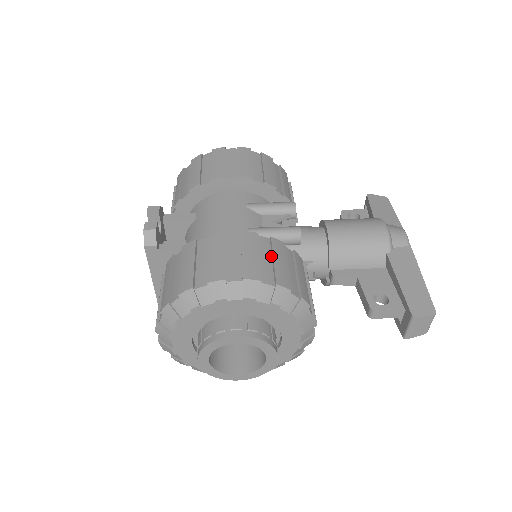
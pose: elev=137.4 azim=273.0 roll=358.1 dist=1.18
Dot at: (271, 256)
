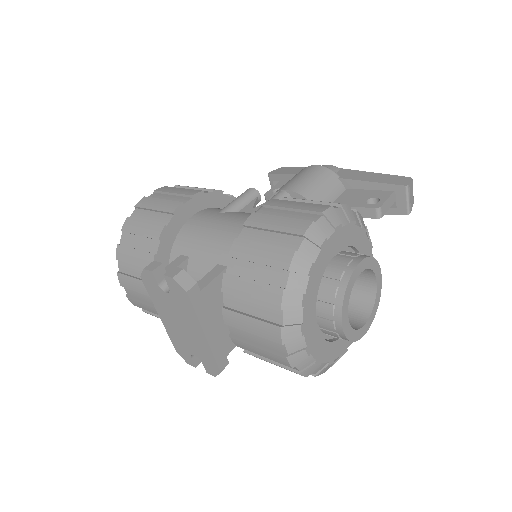
Dot at: occluded
